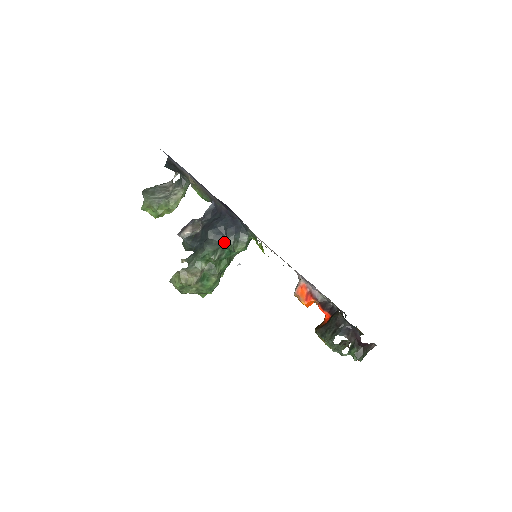
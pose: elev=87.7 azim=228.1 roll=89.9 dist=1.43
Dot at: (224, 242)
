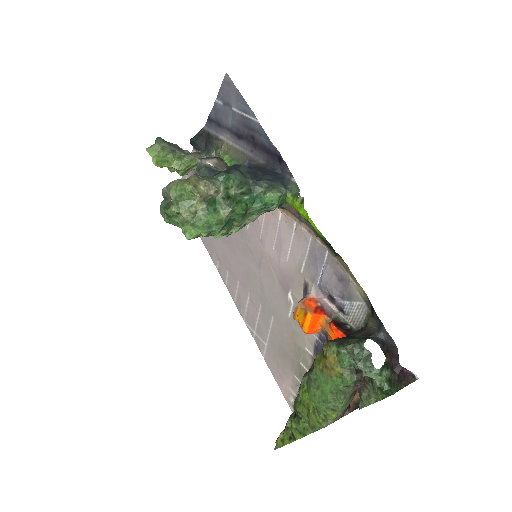
Dot at: (256, 182)
